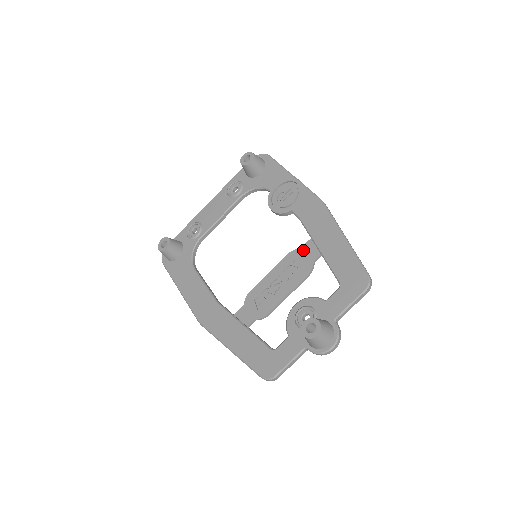
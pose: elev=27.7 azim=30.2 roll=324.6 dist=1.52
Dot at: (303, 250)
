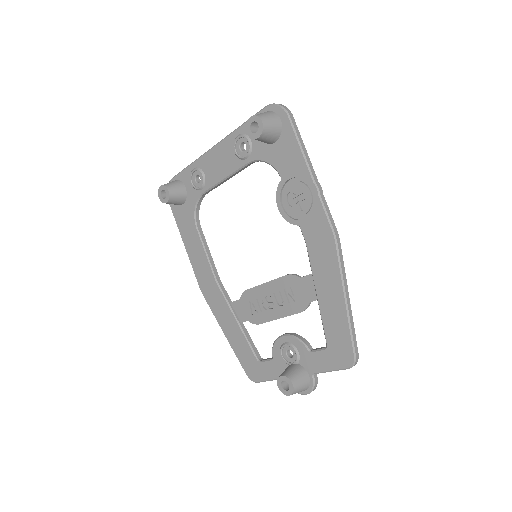
Dot at: (302, 282)
